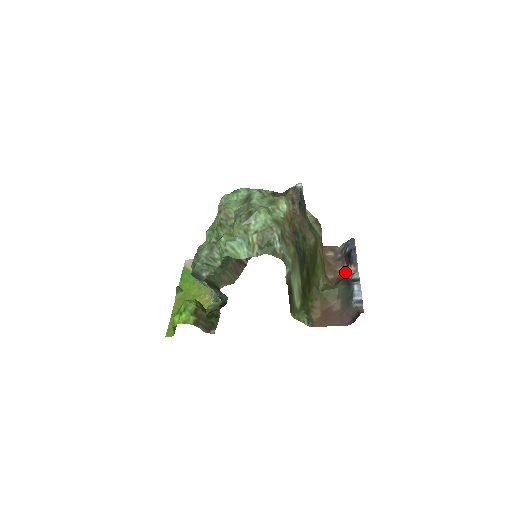
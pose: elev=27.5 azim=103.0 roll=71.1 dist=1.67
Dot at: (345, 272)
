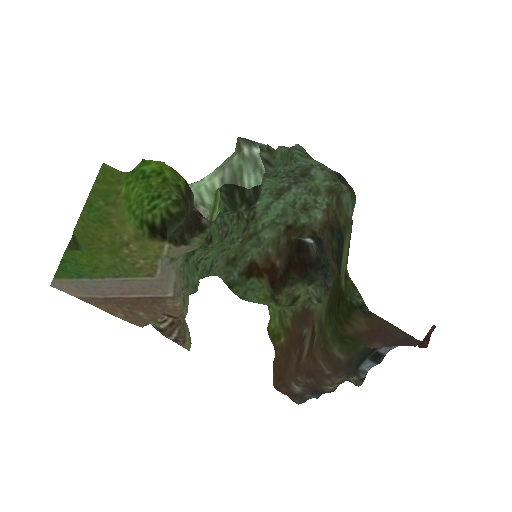
Dot at: (341, 380)
